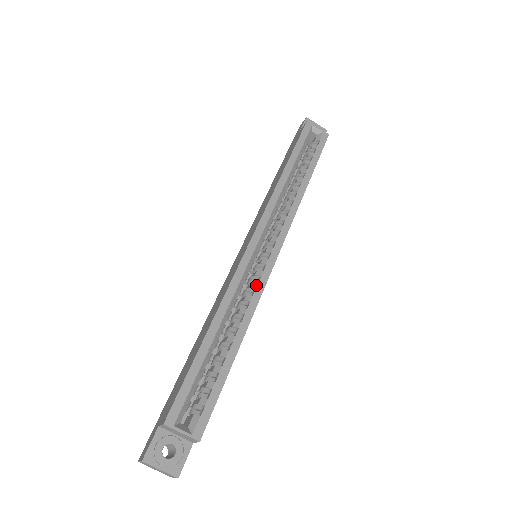
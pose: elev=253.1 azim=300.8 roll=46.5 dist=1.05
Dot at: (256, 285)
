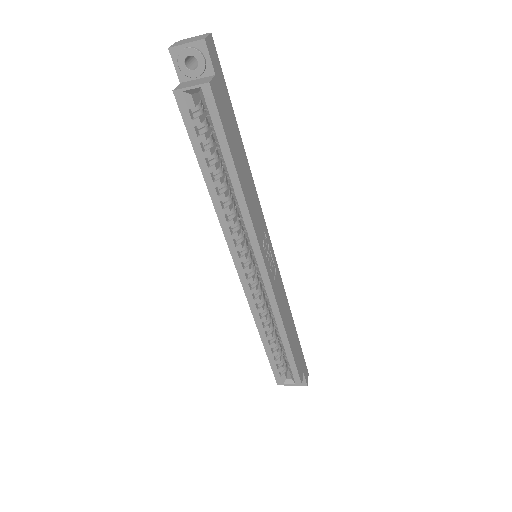
Dot at: (268, 301)
